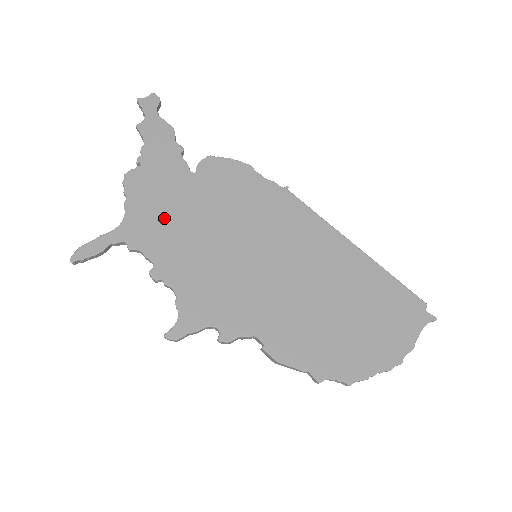
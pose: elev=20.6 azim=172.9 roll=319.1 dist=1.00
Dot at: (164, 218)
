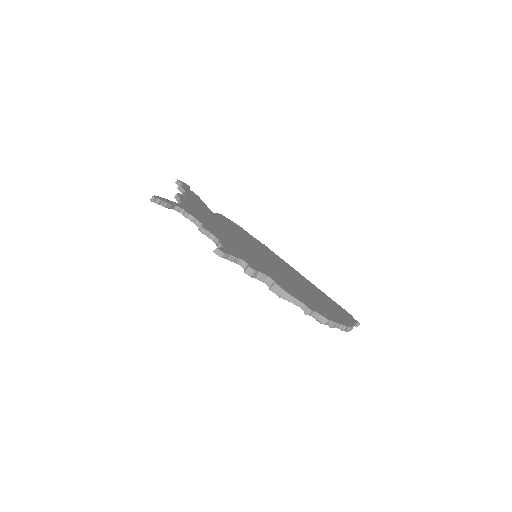
Dot at: (203, 216)
